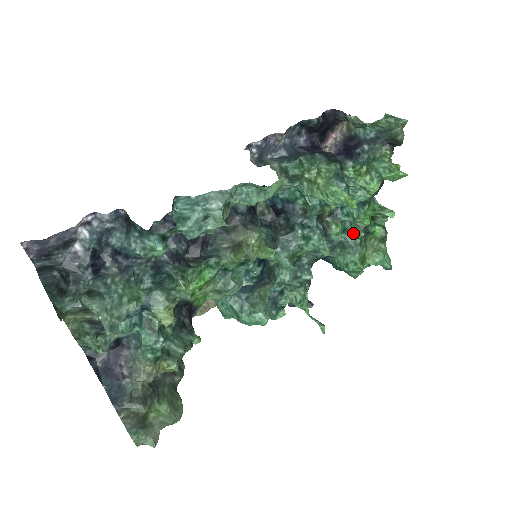
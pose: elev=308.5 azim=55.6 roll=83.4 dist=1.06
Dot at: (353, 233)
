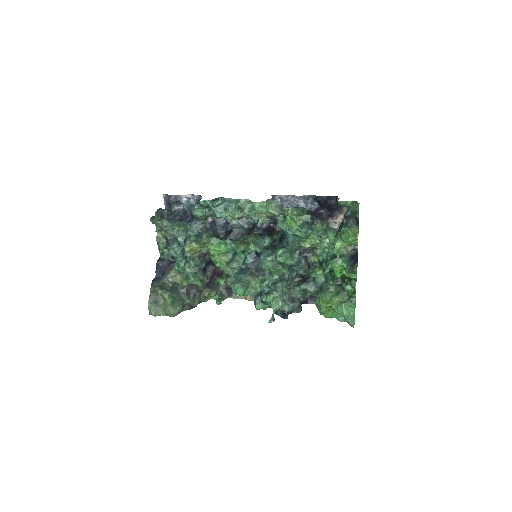
Dot at: (328, 280)
